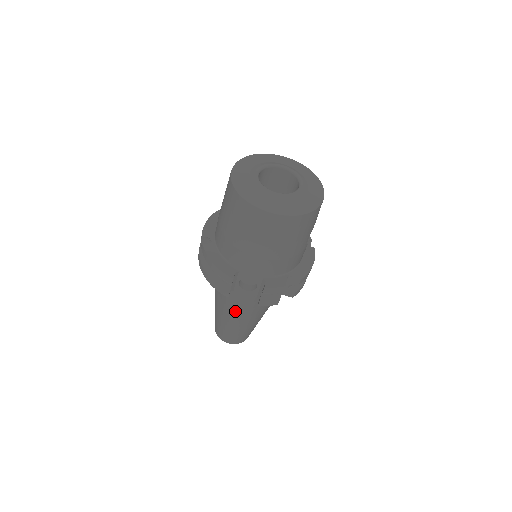
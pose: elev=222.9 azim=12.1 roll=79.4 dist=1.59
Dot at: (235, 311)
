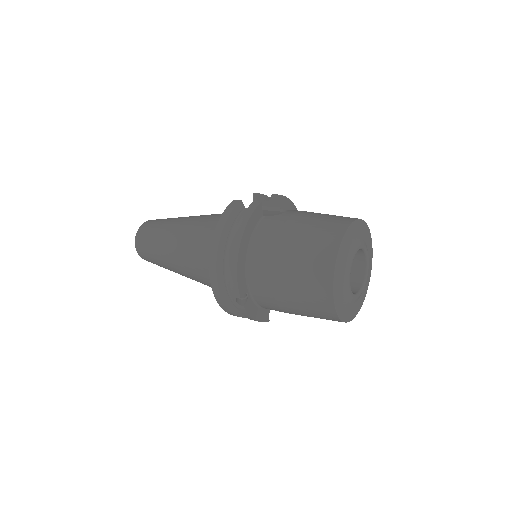
Dot at: occluded
